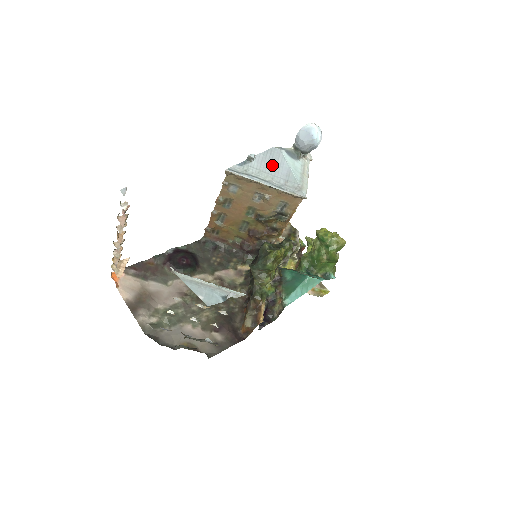
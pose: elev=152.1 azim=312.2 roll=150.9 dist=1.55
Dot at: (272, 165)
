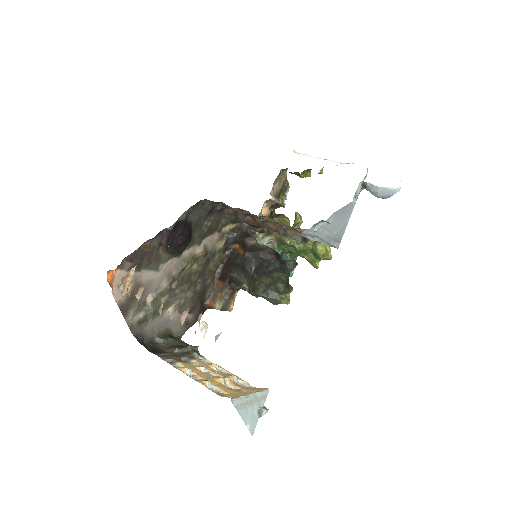
Dot at: (338, 222)
